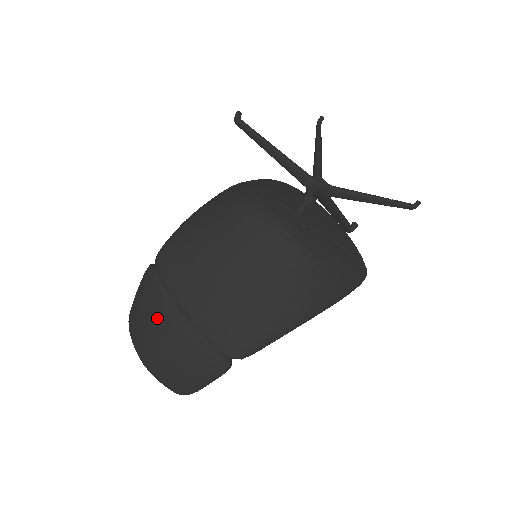
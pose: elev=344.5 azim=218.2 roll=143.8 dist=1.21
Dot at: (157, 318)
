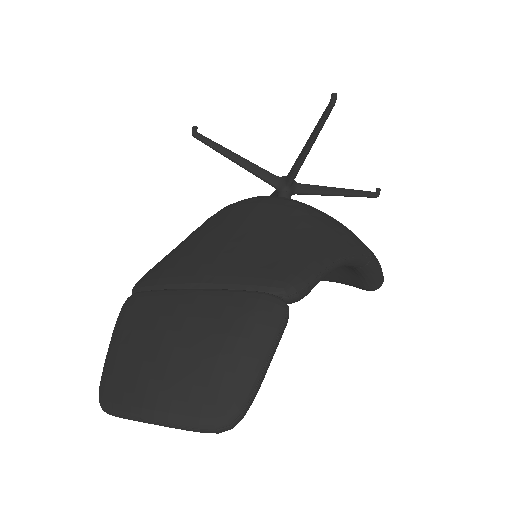
Dot at: (153, 319)
